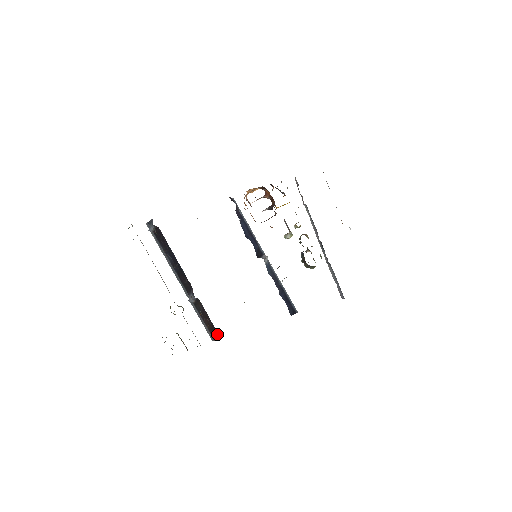
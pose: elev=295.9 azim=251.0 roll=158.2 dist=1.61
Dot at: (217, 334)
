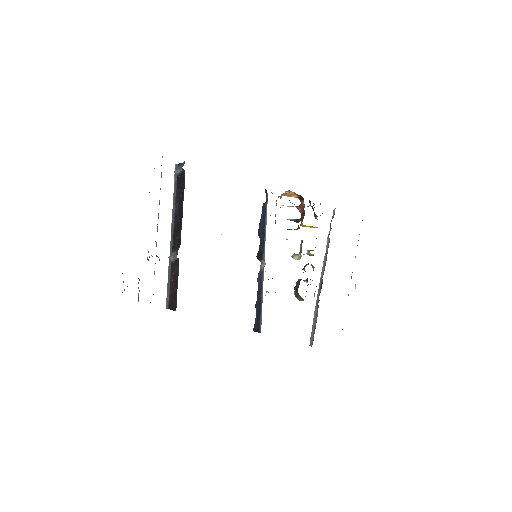
Dot at: (175, 304)
